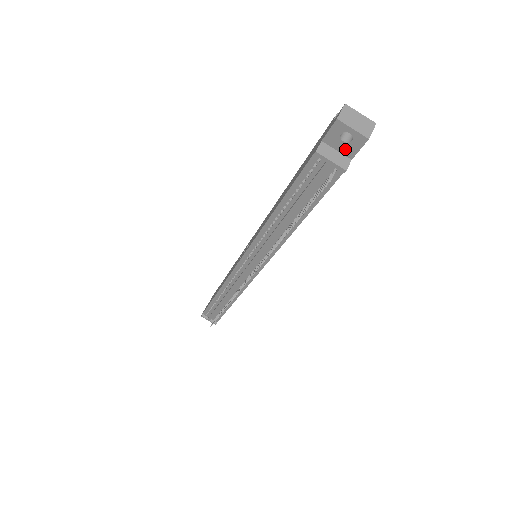
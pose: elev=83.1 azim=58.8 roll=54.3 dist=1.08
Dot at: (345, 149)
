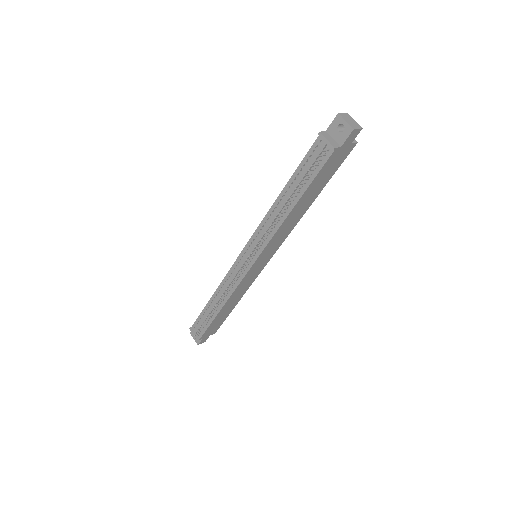
Dot at: (338, 138)
